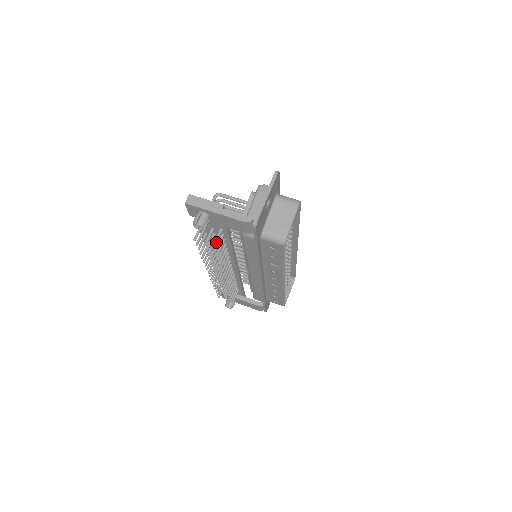
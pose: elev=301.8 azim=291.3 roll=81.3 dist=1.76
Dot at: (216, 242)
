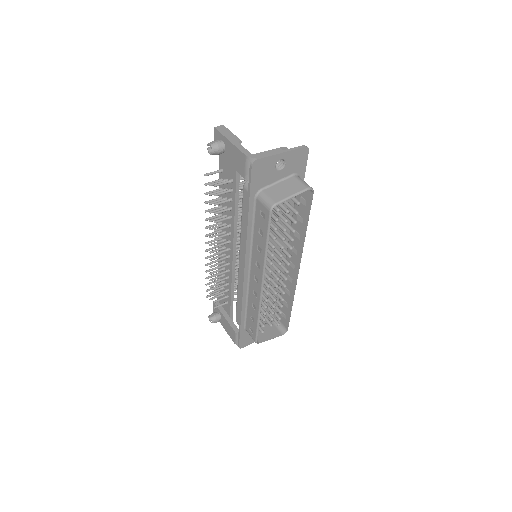
Dot at: (219, 184)
